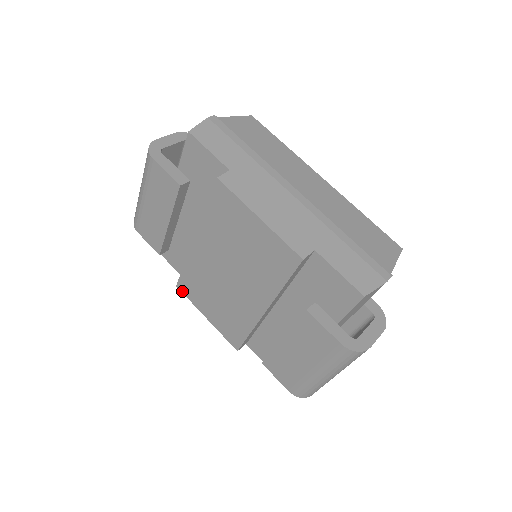
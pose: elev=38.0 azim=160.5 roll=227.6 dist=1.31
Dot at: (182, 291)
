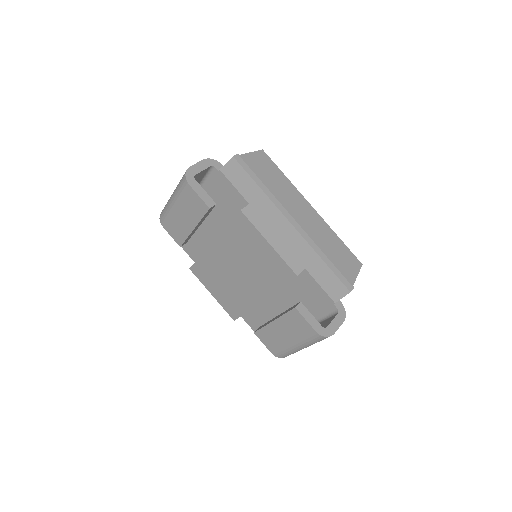
Dot at: (194, 273)
